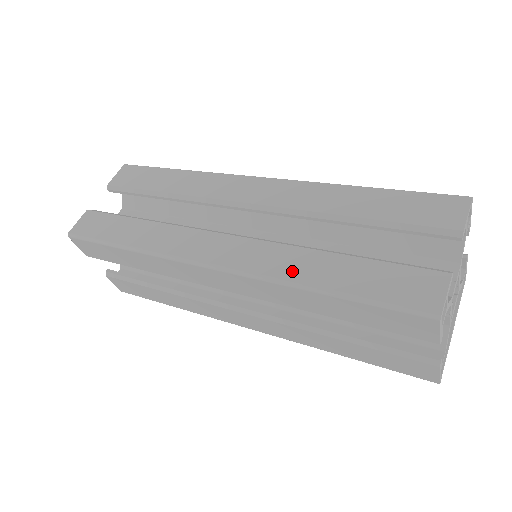
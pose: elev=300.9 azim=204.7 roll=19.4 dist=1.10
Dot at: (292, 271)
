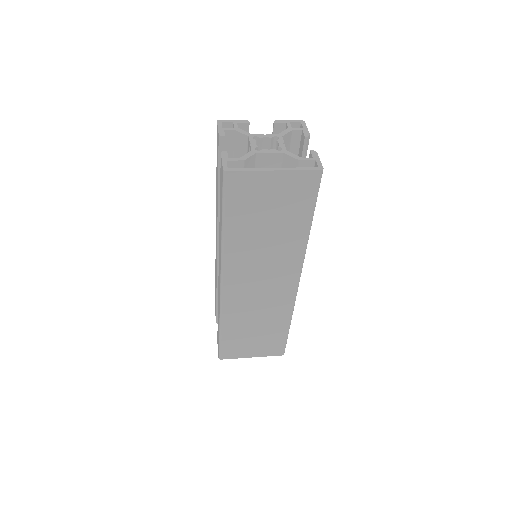
Dot at: occluded
